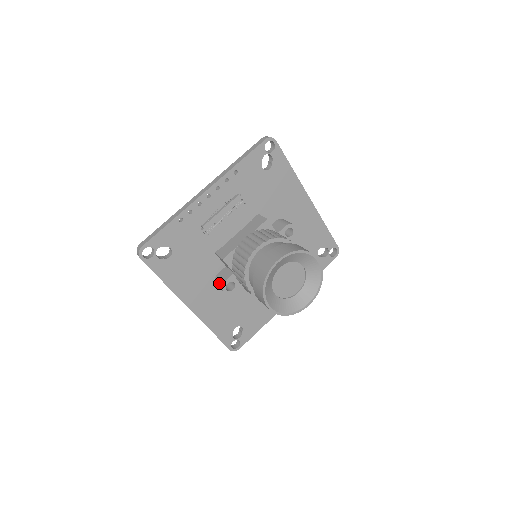
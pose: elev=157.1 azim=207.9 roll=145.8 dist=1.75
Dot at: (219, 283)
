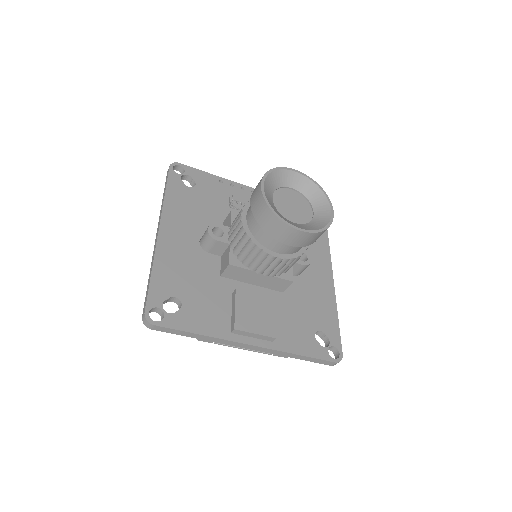
Dot at: occluded
